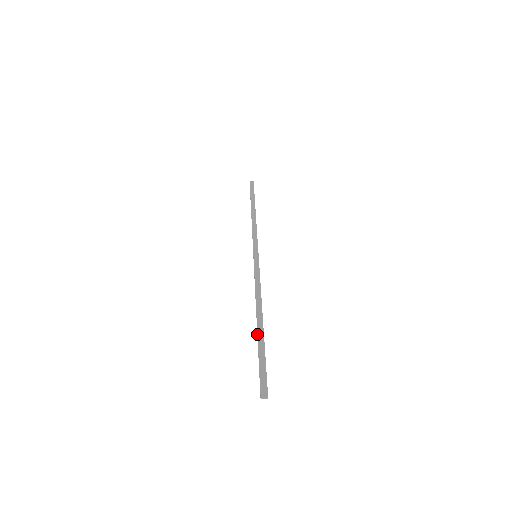
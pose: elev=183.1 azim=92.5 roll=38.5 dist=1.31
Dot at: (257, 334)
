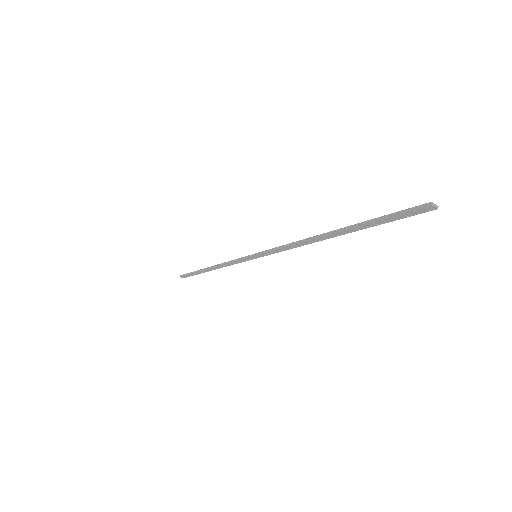
Dot at: occluded
